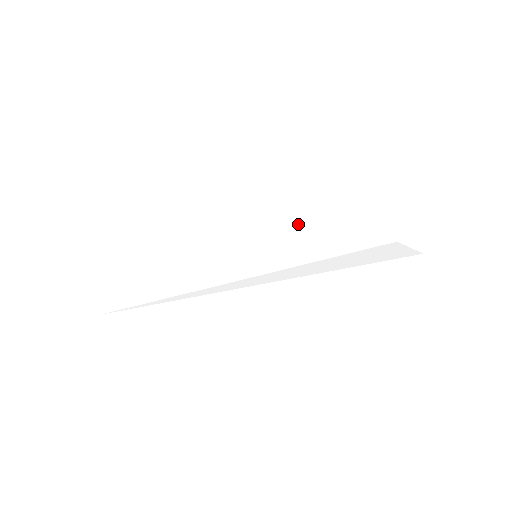
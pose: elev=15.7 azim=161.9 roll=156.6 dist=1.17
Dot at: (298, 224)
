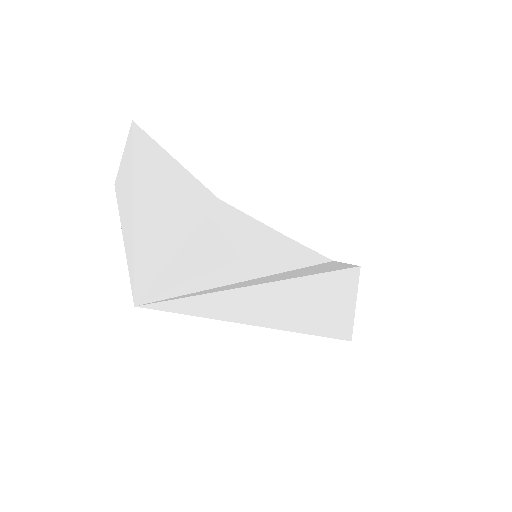
Dot at: (270, 234)
